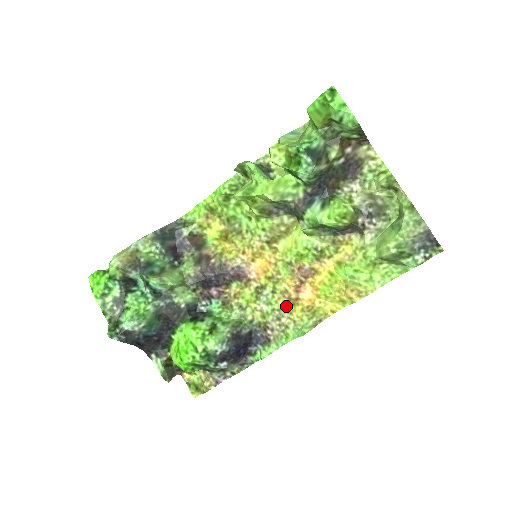
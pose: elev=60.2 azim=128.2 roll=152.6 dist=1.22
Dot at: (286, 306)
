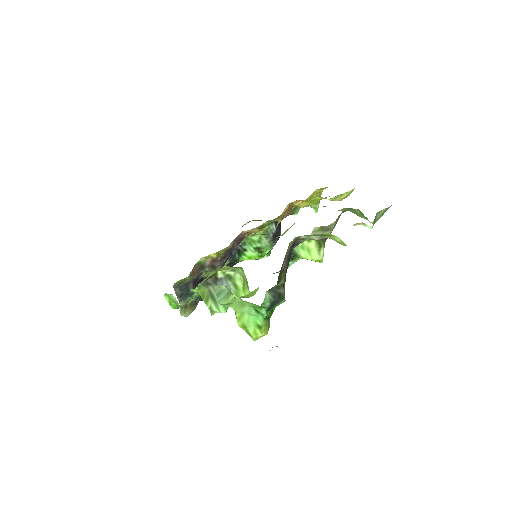
Dot at: (286, 211)
